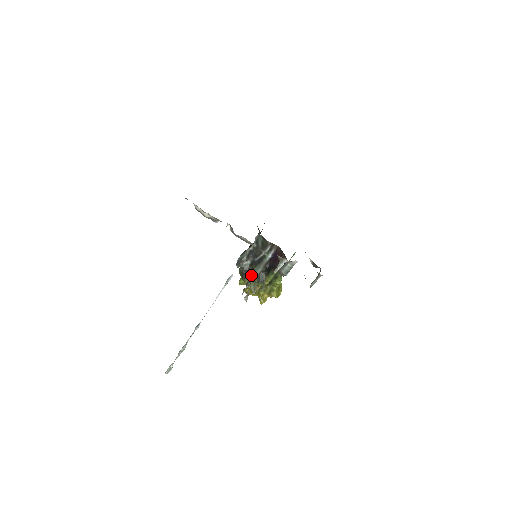
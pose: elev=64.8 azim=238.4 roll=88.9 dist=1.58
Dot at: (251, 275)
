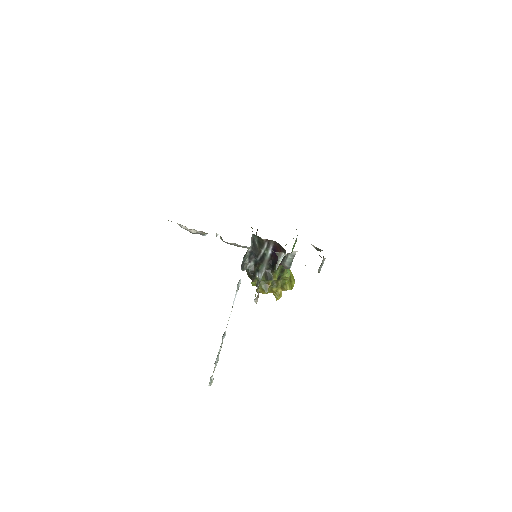
Dot at: (258, 275)
